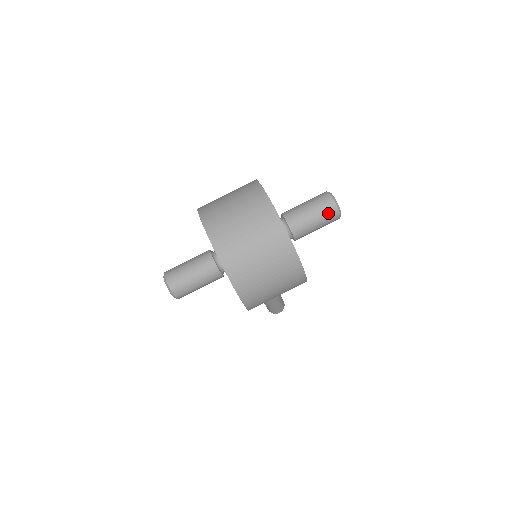
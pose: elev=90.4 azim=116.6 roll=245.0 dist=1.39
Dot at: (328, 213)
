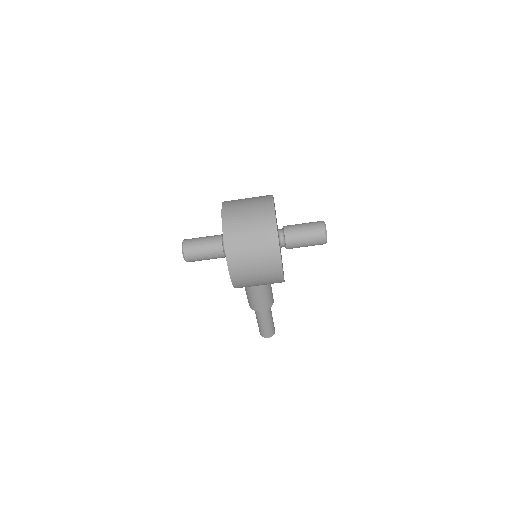
Dot at: (317, 233)
